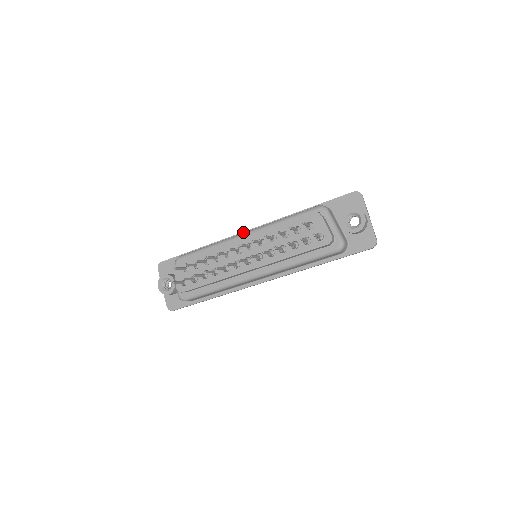
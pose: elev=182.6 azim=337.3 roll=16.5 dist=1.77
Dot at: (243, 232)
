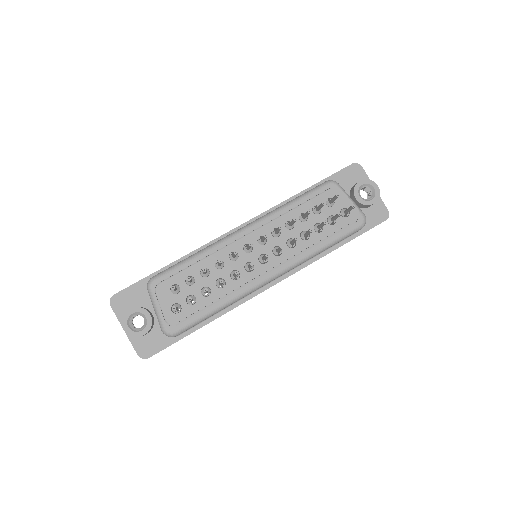
Dot at: (231, 230)
